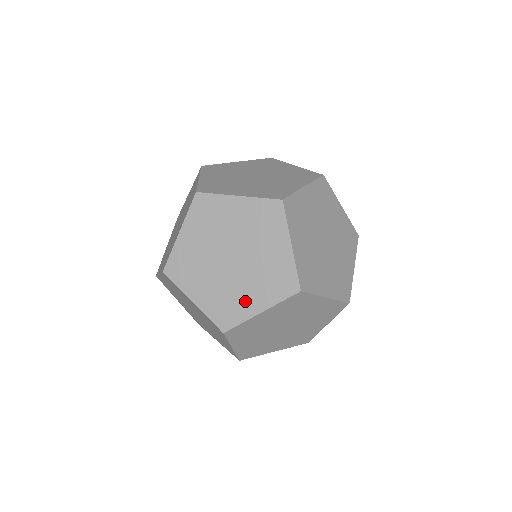
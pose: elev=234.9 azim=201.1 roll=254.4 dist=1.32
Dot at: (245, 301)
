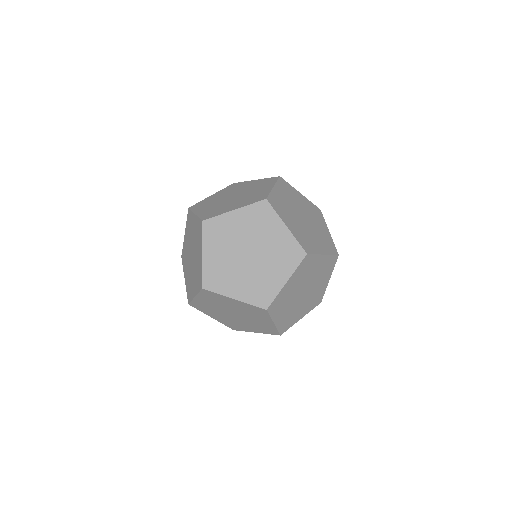
Dot at: (232, 284)
